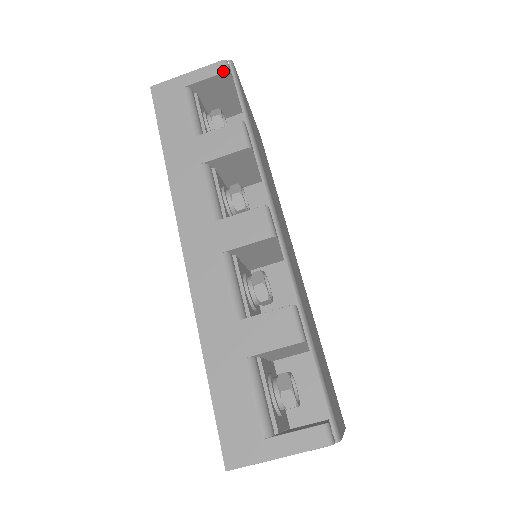
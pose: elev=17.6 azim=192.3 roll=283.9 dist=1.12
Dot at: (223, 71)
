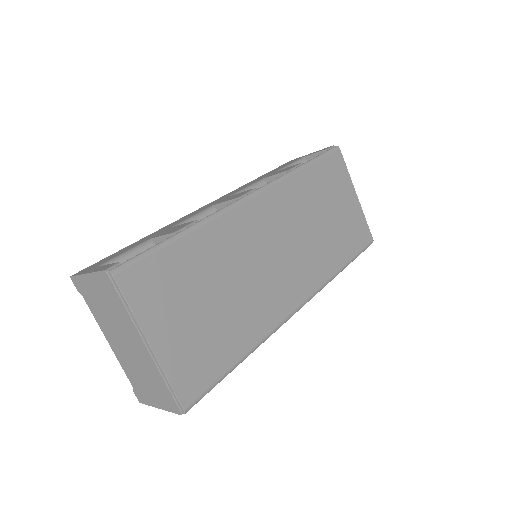
Dot at: (326, 149)
